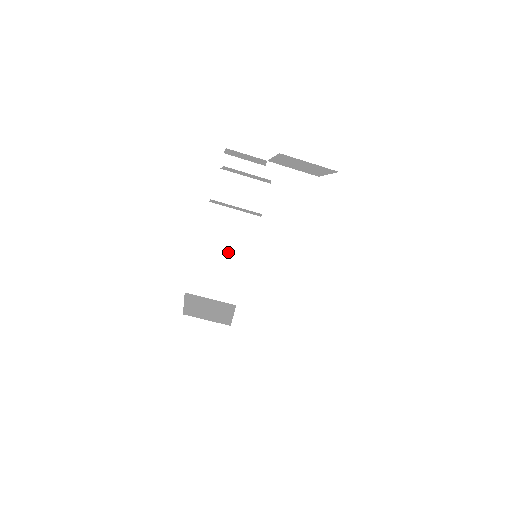
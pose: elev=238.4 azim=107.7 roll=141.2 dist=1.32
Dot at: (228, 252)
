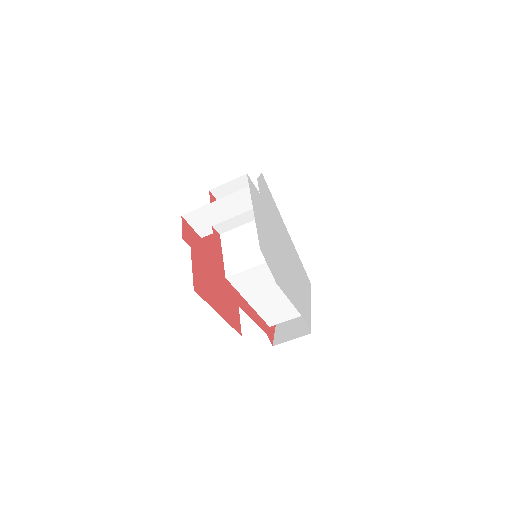
Dot at: occluded
